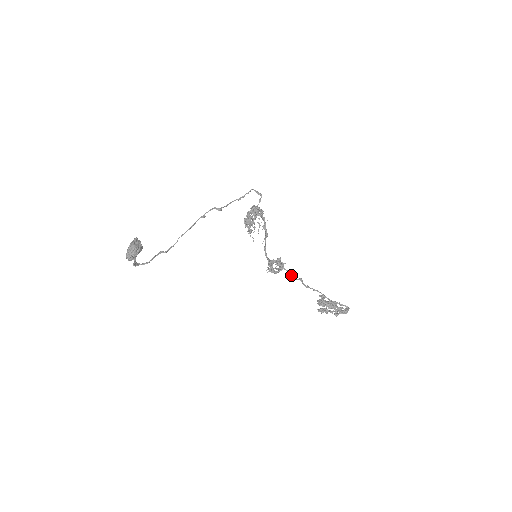
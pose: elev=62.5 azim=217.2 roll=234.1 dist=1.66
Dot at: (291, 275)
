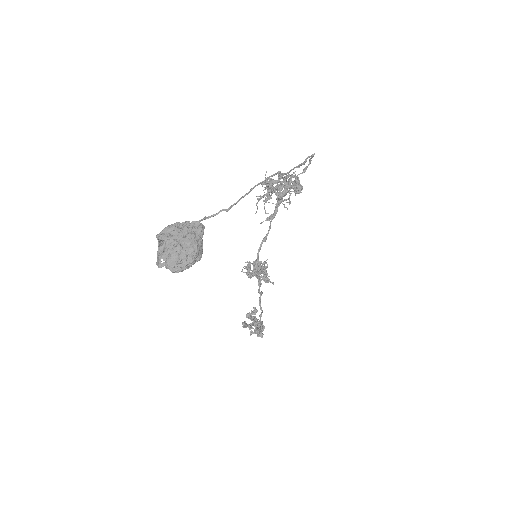
Dot at: (259, 286)
